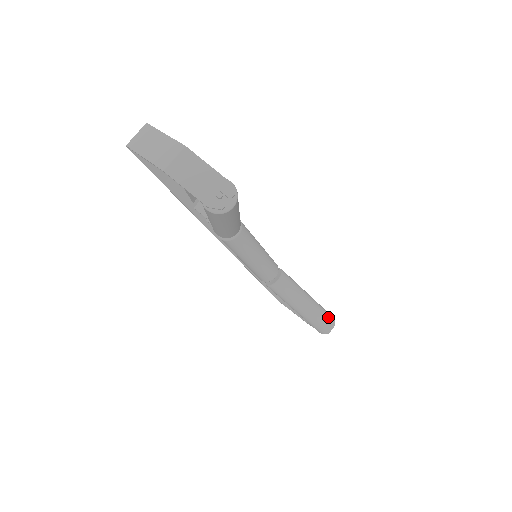
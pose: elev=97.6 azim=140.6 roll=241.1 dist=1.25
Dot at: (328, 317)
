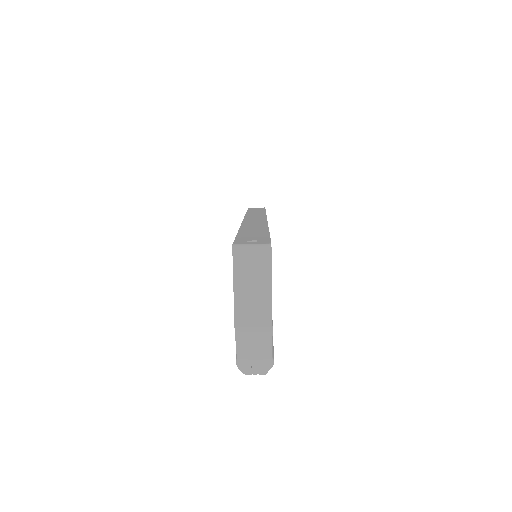
Dot at: occluded
